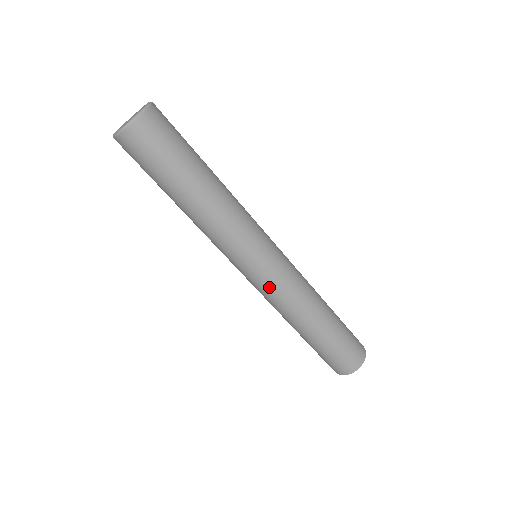
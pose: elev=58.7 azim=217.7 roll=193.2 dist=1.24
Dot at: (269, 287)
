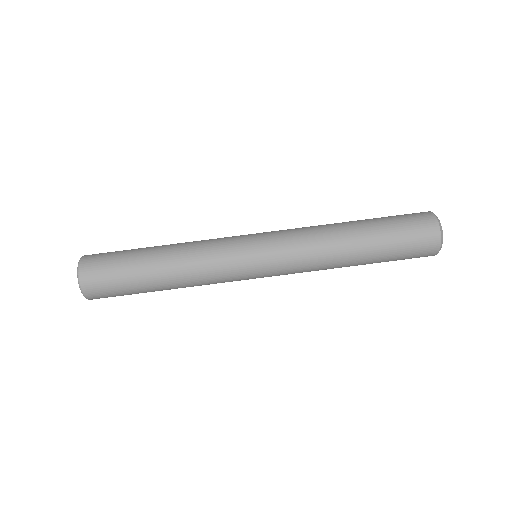
Dot at: (284, 266)
